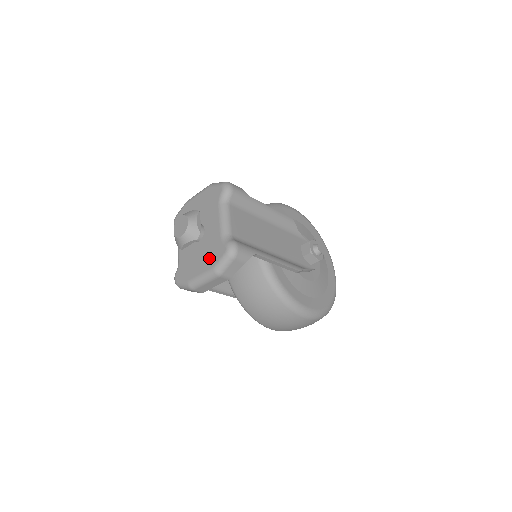
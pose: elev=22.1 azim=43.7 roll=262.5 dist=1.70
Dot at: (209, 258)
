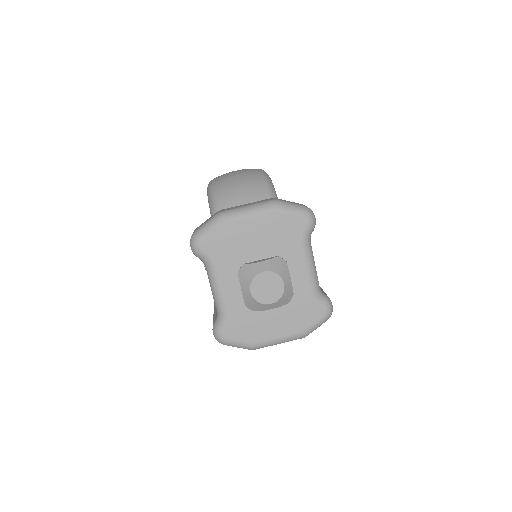
Dot at: (294, 319)
